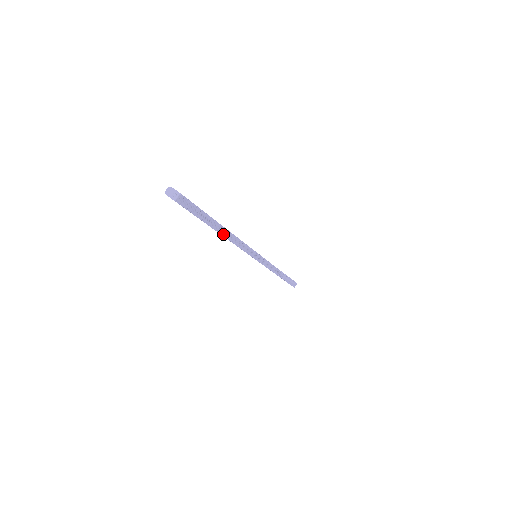
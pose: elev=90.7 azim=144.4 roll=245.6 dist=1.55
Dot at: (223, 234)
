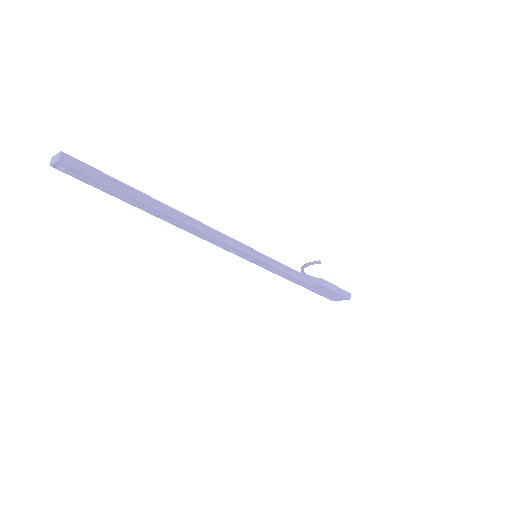
Dot at: (174, 217)
